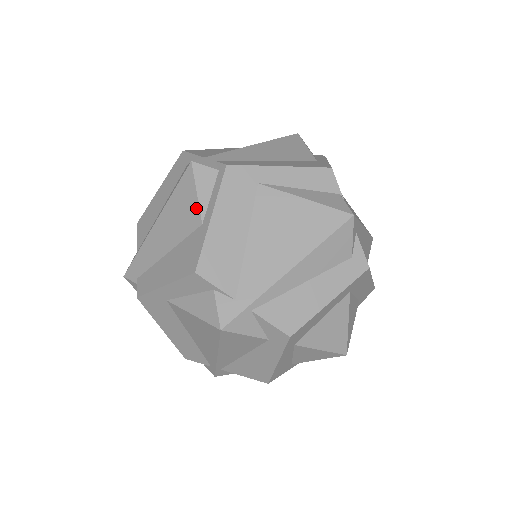
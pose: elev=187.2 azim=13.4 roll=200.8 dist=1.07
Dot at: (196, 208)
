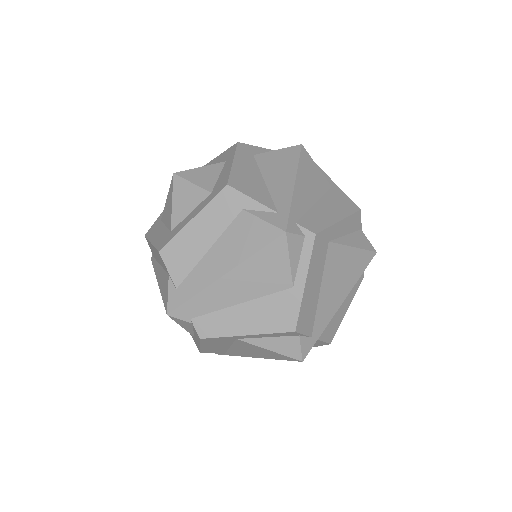
Dot at: (287, 273)
